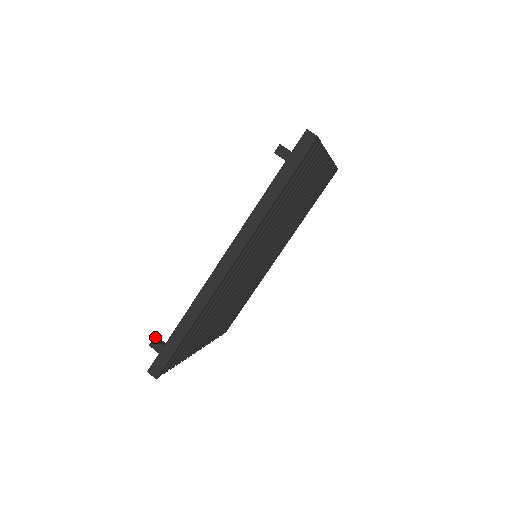
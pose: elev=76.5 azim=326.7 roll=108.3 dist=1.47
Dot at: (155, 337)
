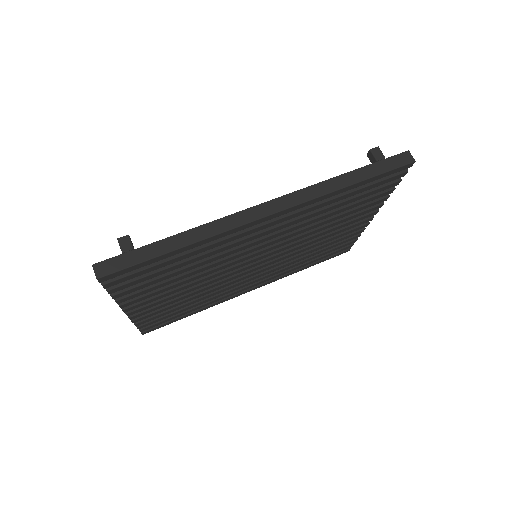
Dot at: occluded
